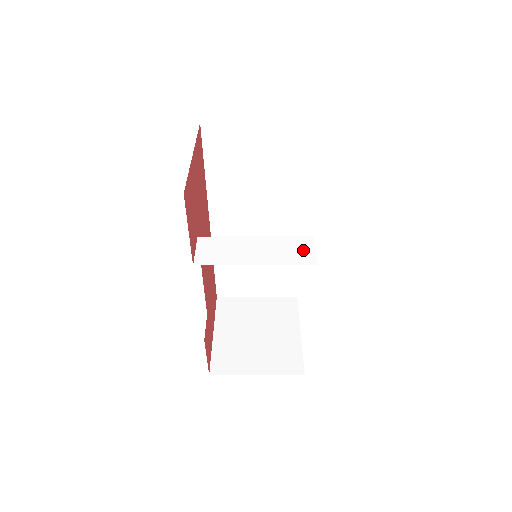
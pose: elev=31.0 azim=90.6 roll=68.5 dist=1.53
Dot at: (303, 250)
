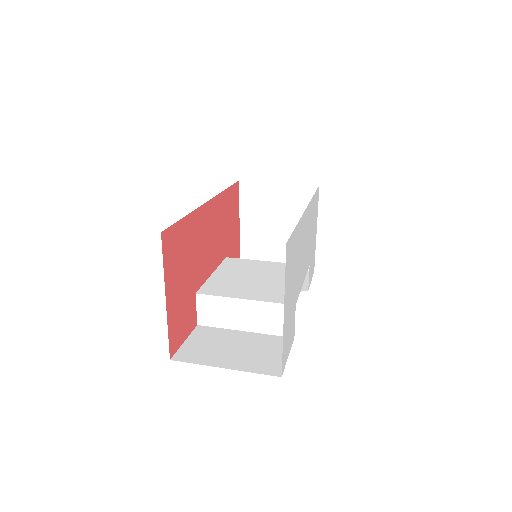
Dot at: occluded
